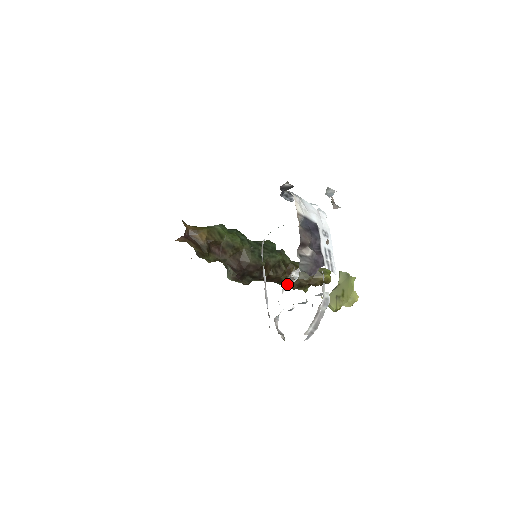
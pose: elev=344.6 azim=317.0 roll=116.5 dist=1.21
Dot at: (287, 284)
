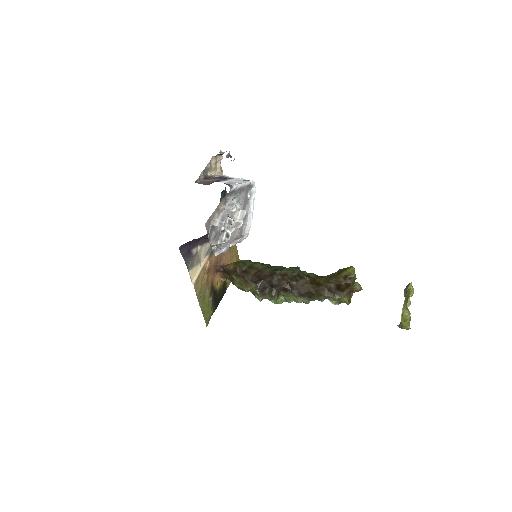
Dot at: (235, 229)
